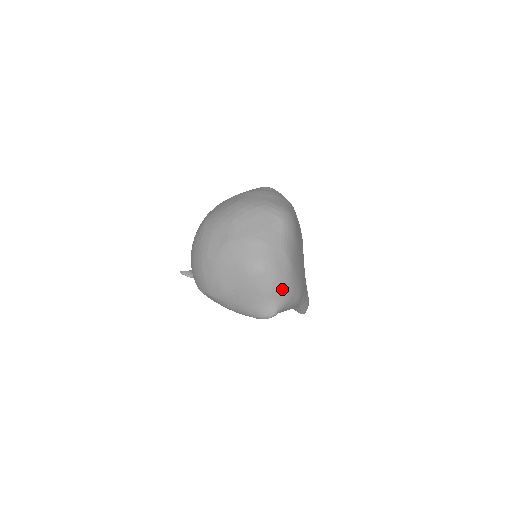
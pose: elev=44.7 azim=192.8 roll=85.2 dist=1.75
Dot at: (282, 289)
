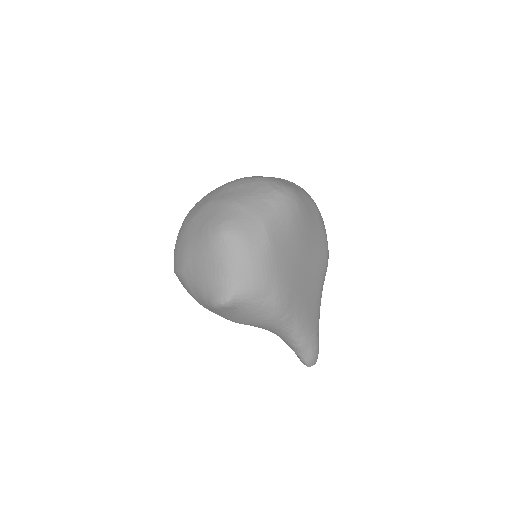
Dot at: (245, 268)
